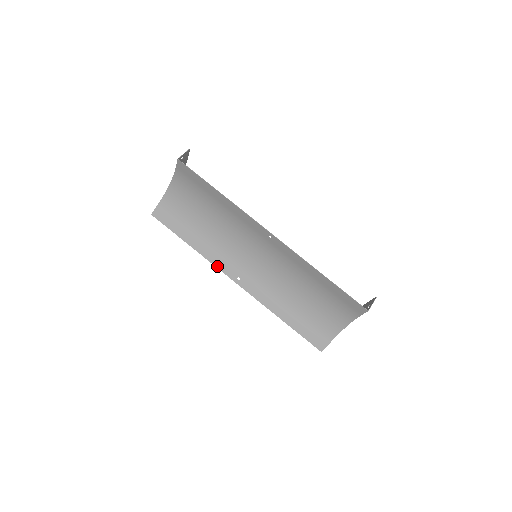
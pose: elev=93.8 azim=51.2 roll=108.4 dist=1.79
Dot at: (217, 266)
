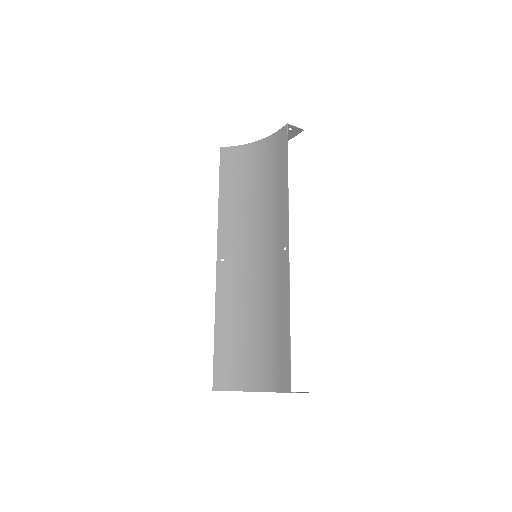
Dot at: (219, 233)
